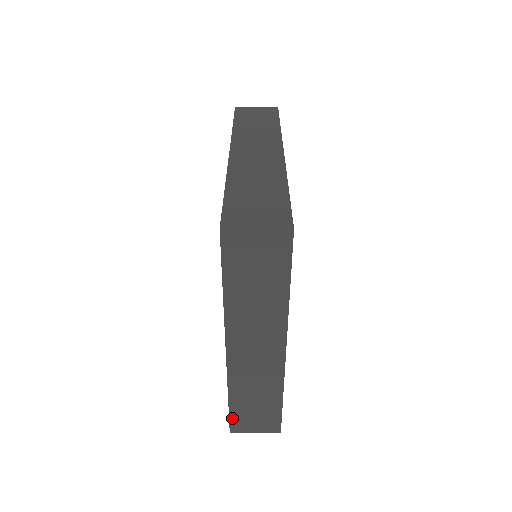
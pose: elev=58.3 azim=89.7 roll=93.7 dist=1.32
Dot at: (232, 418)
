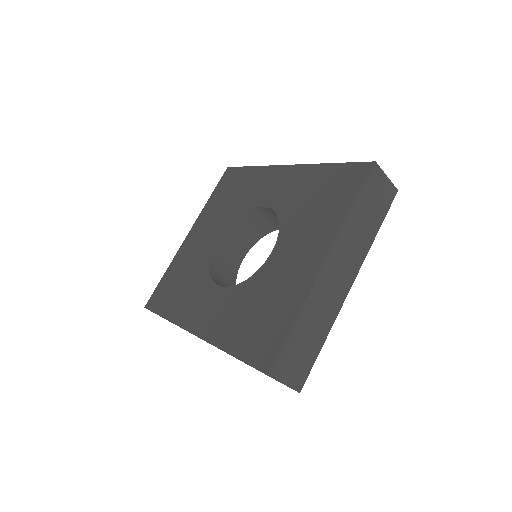
Dot at: (281, 352)
